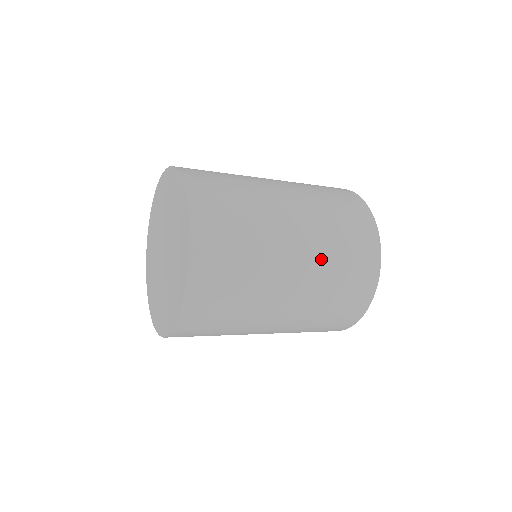
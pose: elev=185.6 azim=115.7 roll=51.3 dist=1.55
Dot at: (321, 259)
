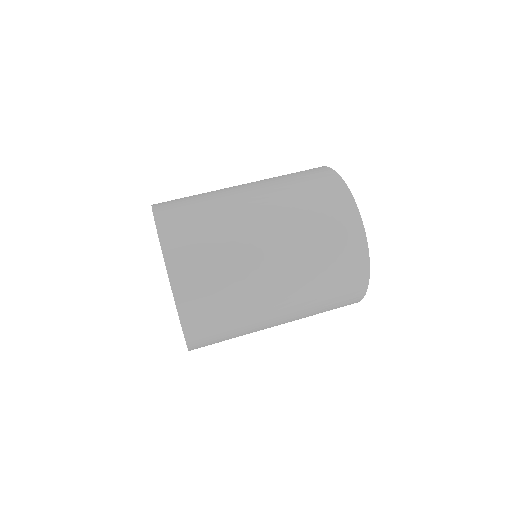
Dot at: (302, 317)
